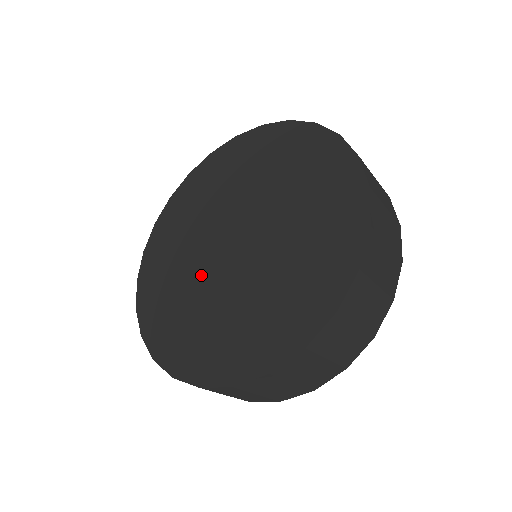
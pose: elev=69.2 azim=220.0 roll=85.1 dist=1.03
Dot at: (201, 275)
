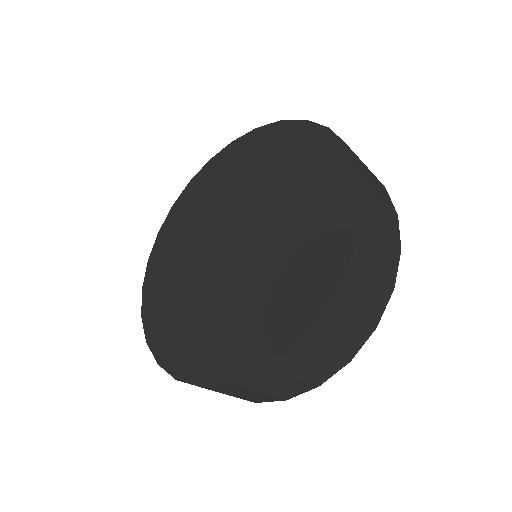
Dot at: (199, 269)
